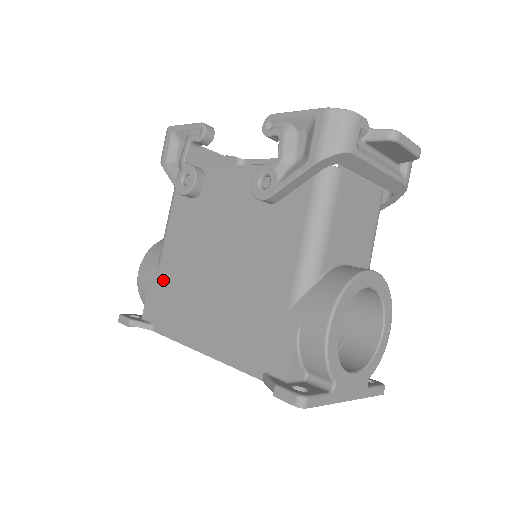
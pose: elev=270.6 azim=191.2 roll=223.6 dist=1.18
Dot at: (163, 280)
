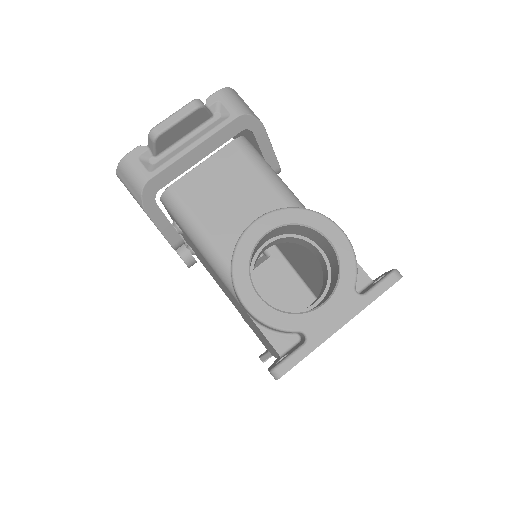
Dot at: (245, 320)
